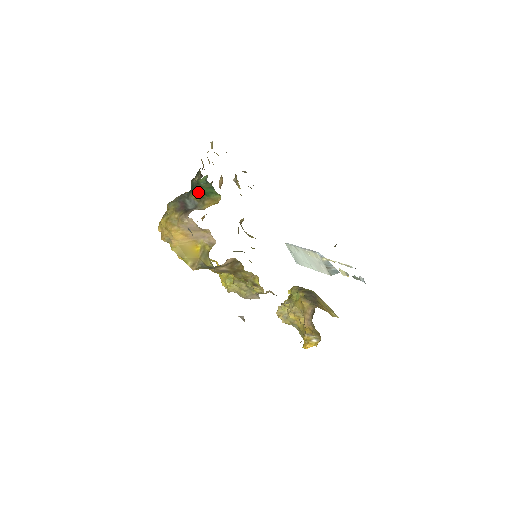
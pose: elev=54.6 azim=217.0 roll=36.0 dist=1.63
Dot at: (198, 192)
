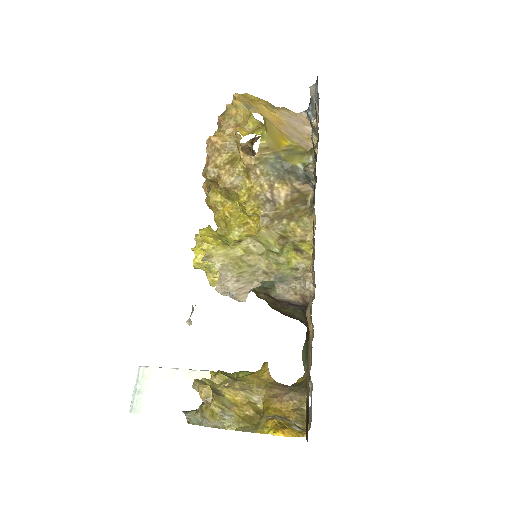
Dot at: occluded
